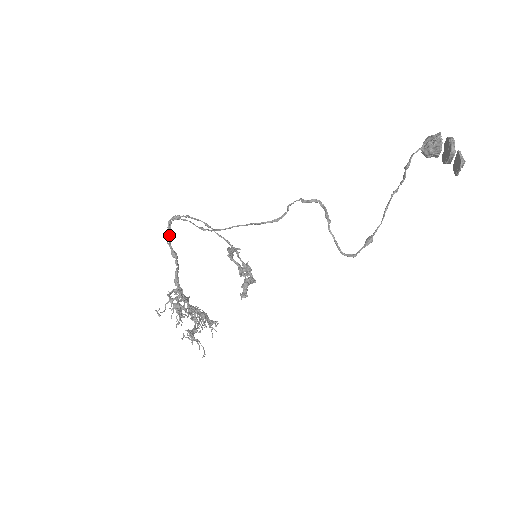
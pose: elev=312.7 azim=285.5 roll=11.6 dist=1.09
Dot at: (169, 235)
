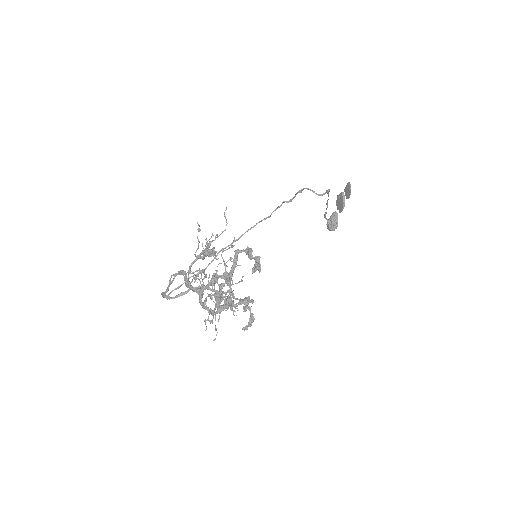
Dot at: (169, 284)
